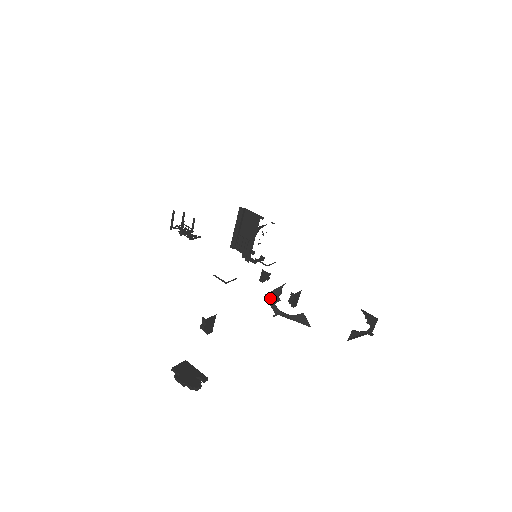
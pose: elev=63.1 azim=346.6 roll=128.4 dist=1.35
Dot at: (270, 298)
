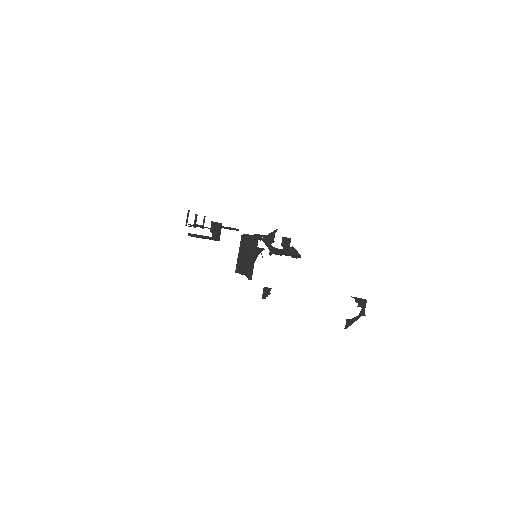
Dot at: (266, 240)
